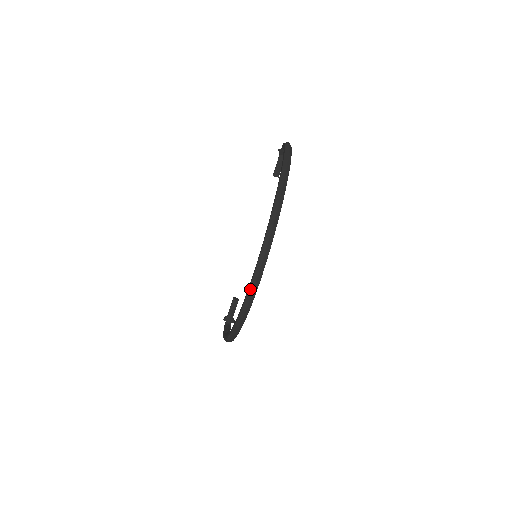
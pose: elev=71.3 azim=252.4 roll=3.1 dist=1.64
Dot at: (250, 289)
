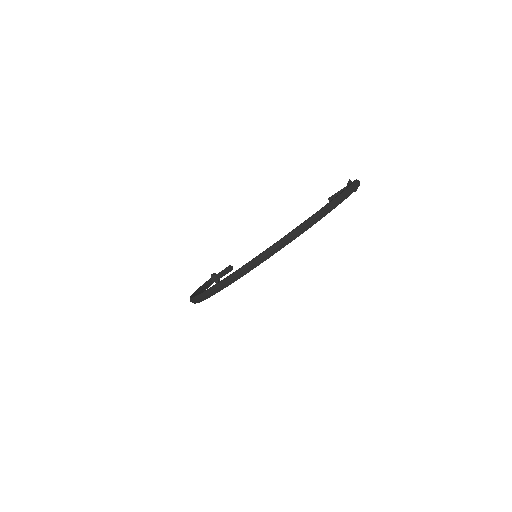
Dot at: (218, 284)
